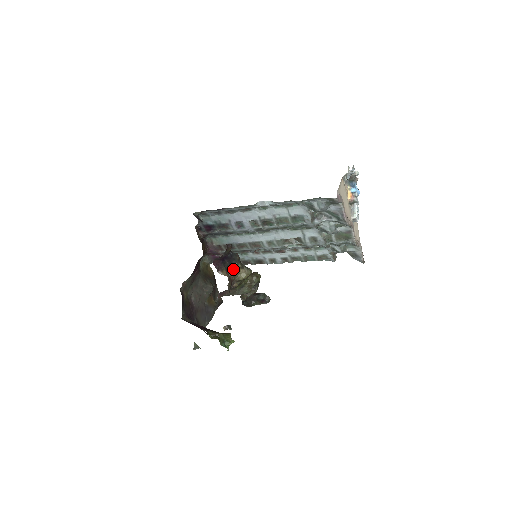
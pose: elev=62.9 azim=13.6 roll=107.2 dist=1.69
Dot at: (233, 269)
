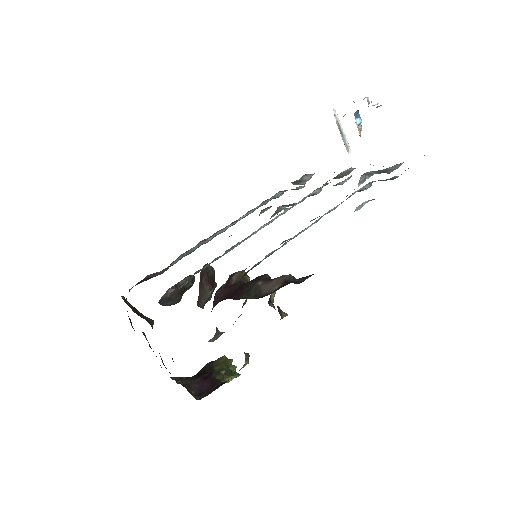
Dot at: (271, 297)
